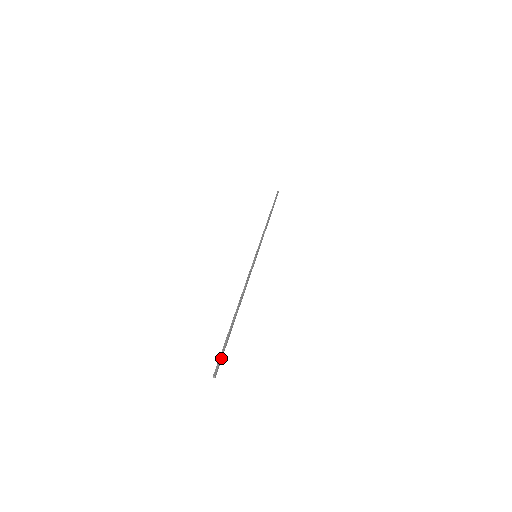
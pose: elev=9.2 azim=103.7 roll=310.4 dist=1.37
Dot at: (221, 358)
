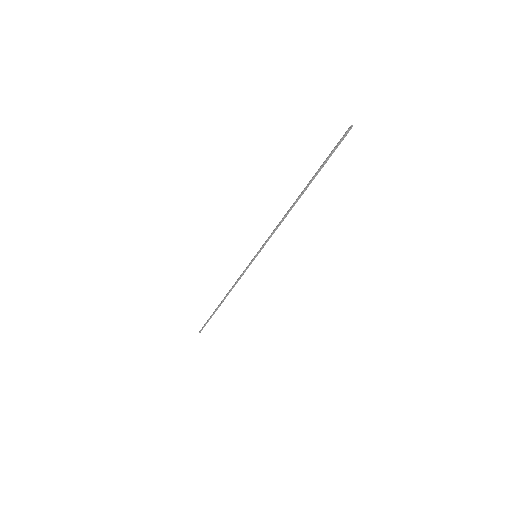
Dot at: occluded
